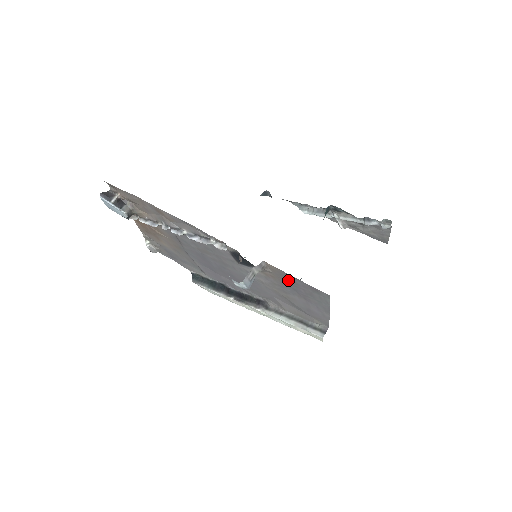
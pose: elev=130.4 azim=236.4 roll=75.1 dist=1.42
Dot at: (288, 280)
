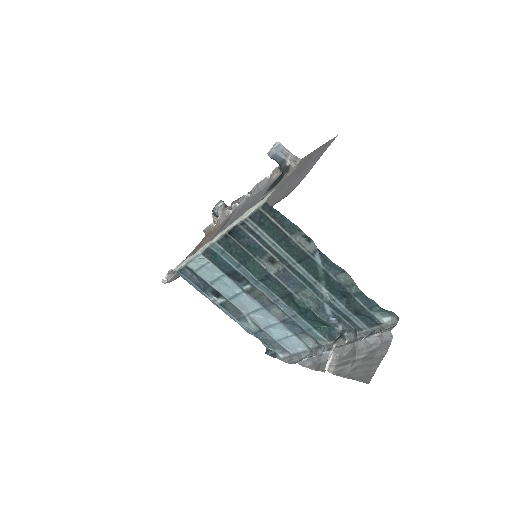
Dot at: (305, 162)
